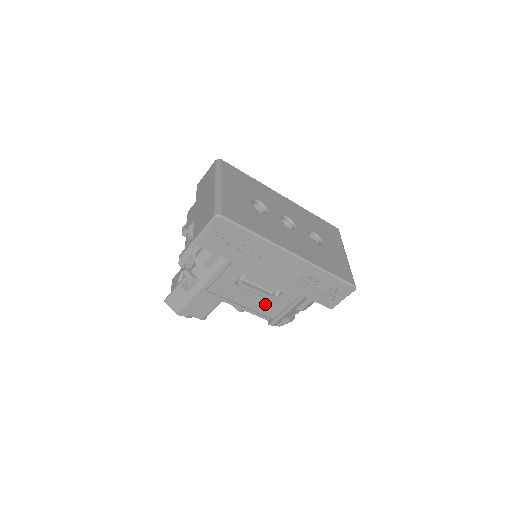
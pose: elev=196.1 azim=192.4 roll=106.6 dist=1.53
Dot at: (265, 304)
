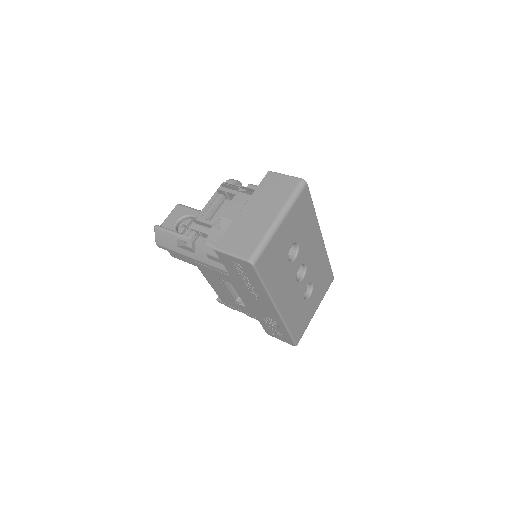
Dot at: (227, 297)
